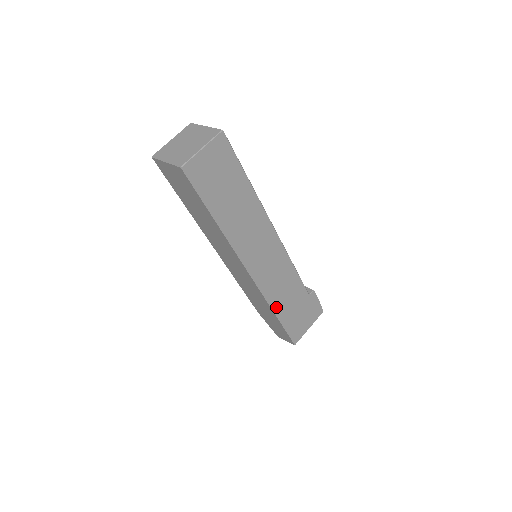
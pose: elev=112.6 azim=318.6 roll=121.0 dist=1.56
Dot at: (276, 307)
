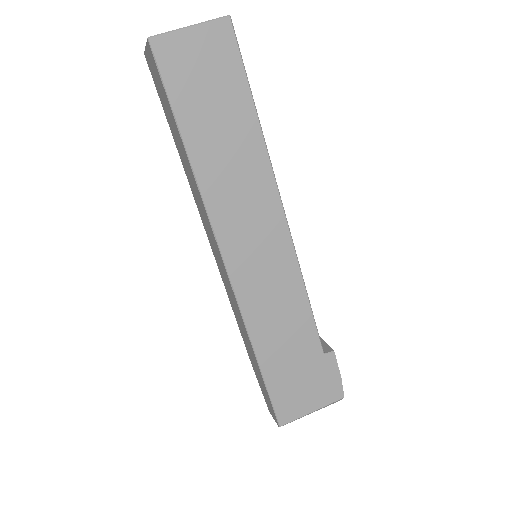
Dot at: (259, 342)
